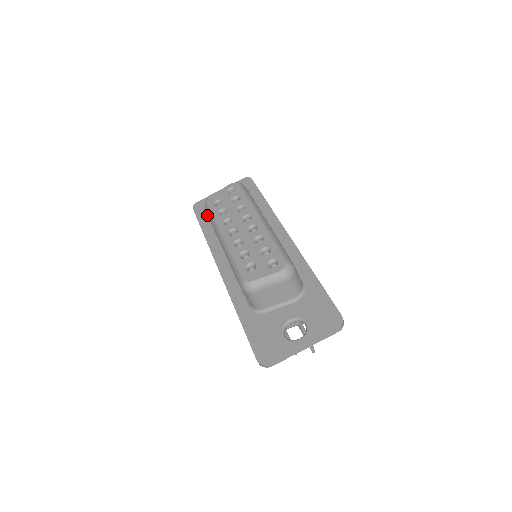
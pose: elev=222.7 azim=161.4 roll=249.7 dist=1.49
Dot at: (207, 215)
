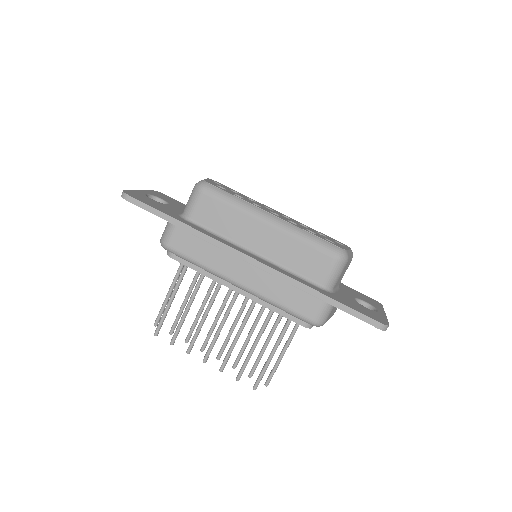
Dot at: (159, 206)
